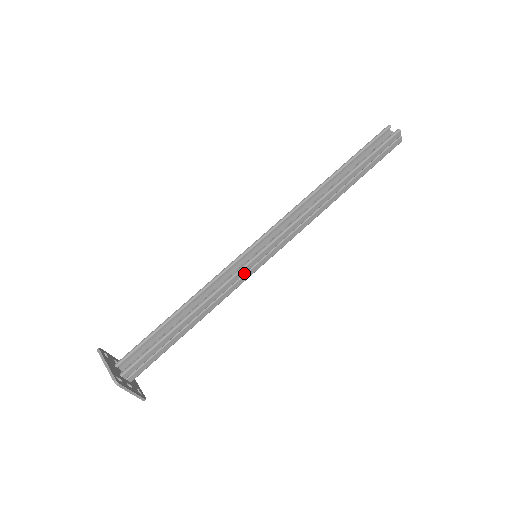
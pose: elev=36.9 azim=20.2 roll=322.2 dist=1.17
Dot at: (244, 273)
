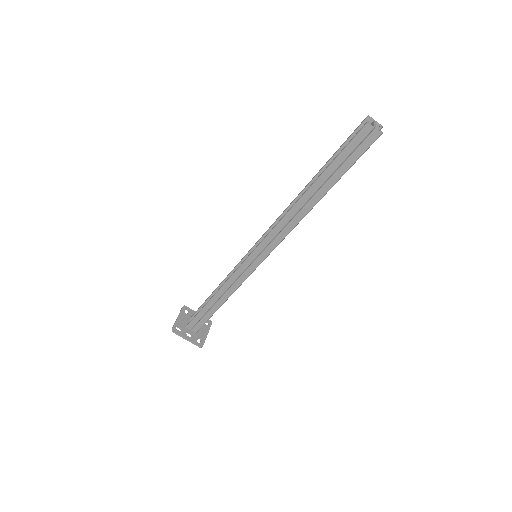
Dot at: (244, 270)
